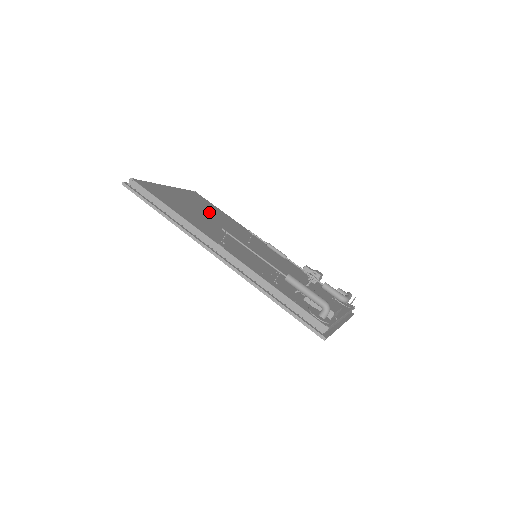
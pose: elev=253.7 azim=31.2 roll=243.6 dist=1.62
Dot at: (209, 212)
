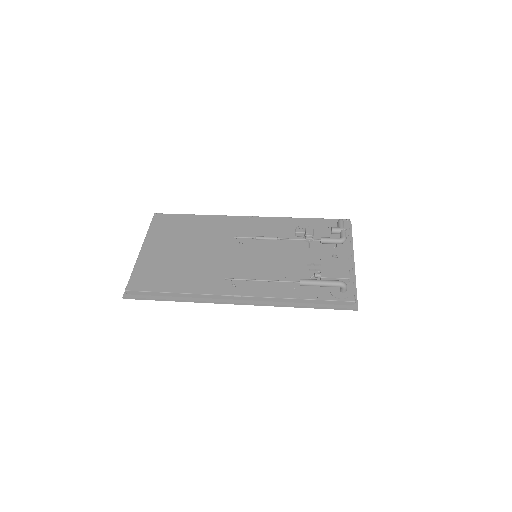
Dot at: (189, 240)
